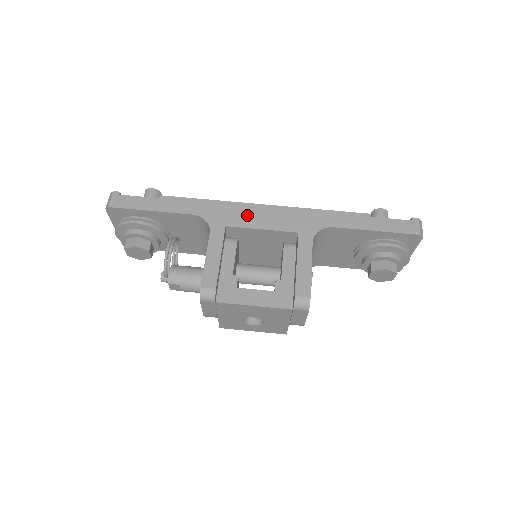
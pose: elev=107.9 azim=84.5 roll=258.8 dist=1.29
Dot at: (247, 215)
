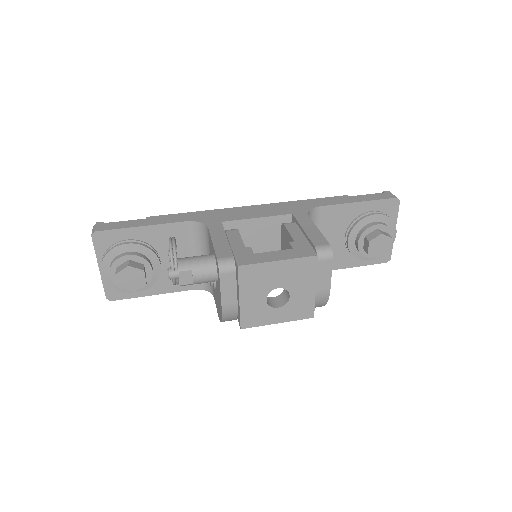
Dot at: (238, 213)
